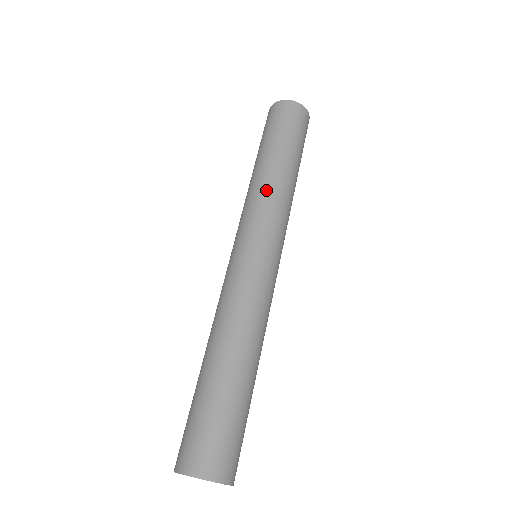
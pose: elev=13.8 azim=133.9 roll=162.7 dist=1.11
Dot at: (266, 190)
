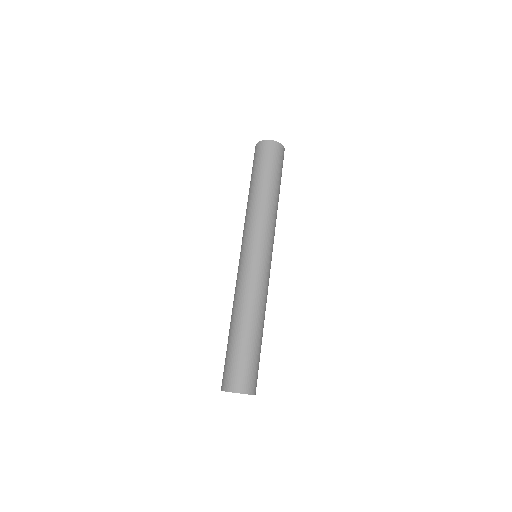
Dot at: (269, 214)
